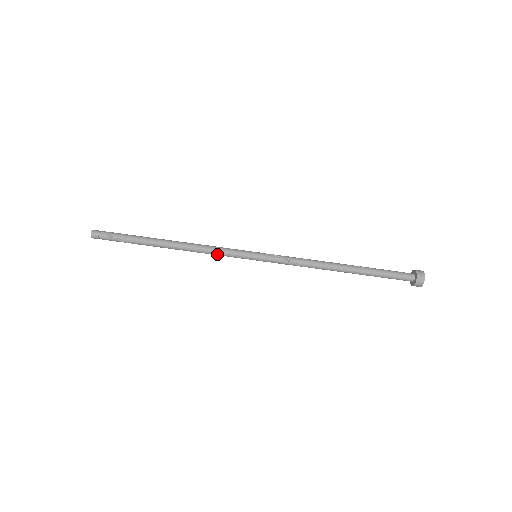
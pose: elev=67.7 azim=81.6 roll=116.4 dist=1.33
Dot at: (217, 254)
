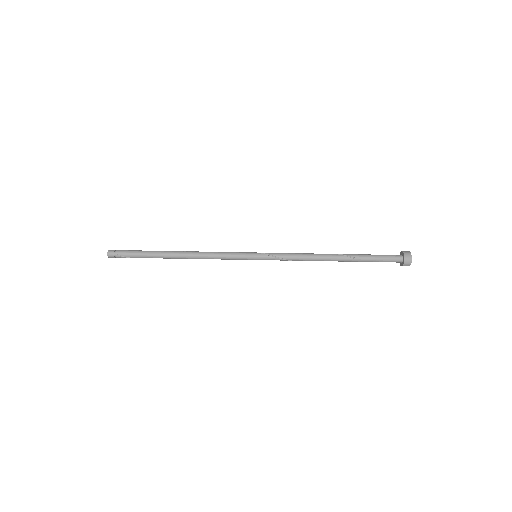
Dot at: (221, 259)
